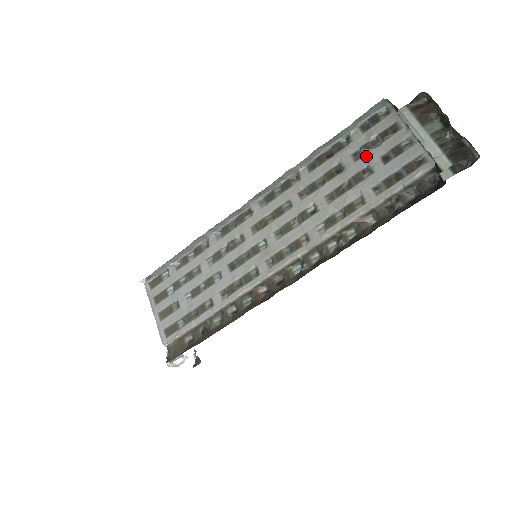
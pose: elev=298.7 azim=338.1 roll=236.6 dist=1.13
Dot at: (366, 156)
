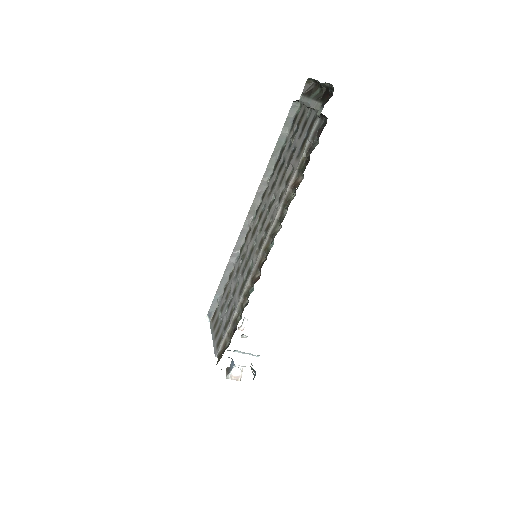
Dot at: (293, 142)
